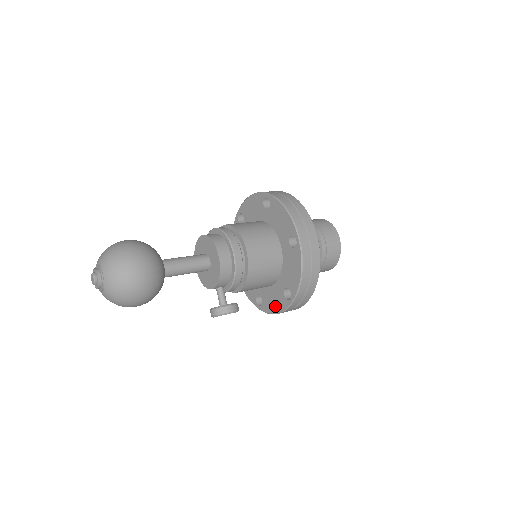
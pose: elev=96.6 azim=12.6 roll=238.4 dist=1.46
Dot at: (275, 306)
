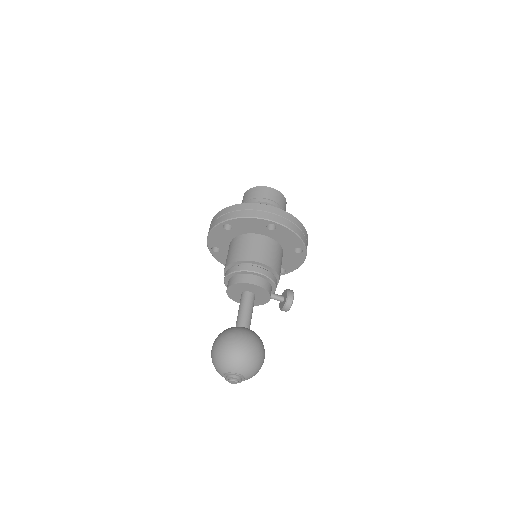
Dot at: (296, 263)
